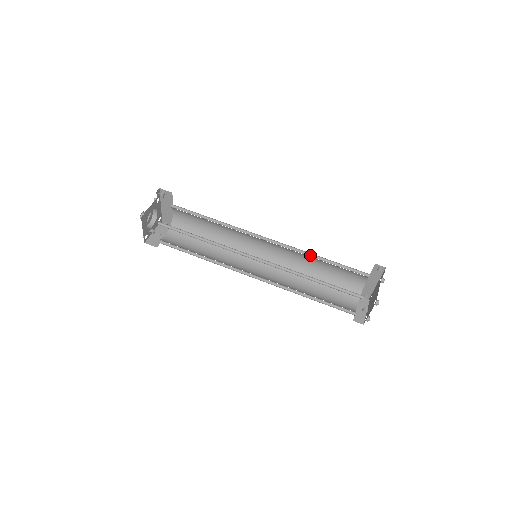
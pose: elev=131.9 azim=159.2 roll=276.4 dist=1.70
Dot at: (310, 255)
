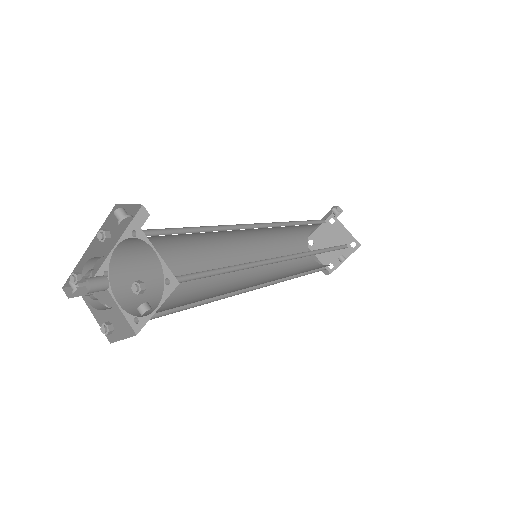
Dot at: (292, 224)
